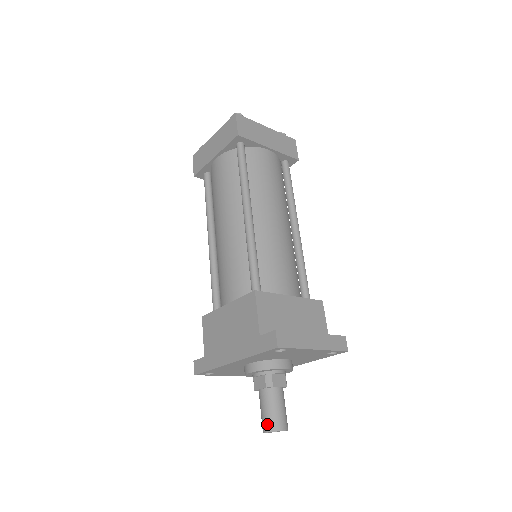
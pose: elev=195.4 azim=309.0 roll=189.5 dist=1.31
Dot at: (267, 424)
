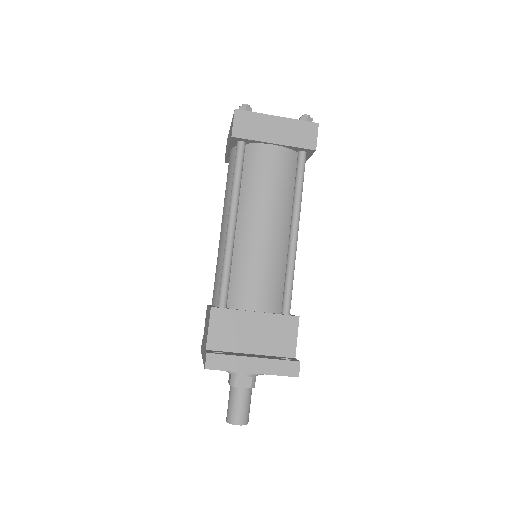
Dot at: (227, 415)
